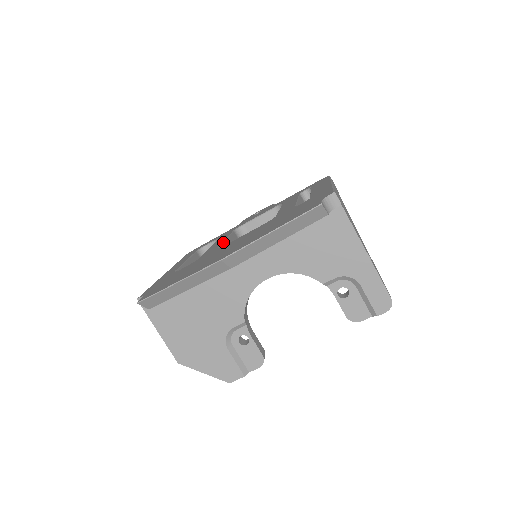
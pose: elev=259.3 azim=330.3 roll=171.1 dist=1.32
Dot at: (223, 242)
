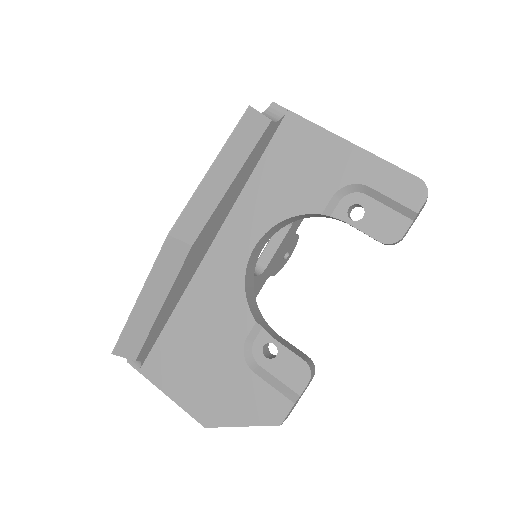
Dot at: occluded
